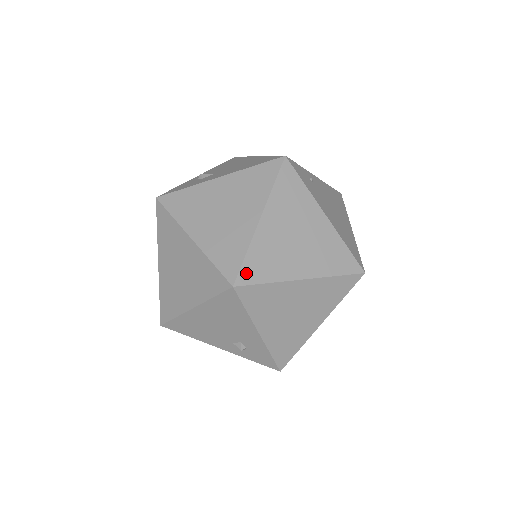
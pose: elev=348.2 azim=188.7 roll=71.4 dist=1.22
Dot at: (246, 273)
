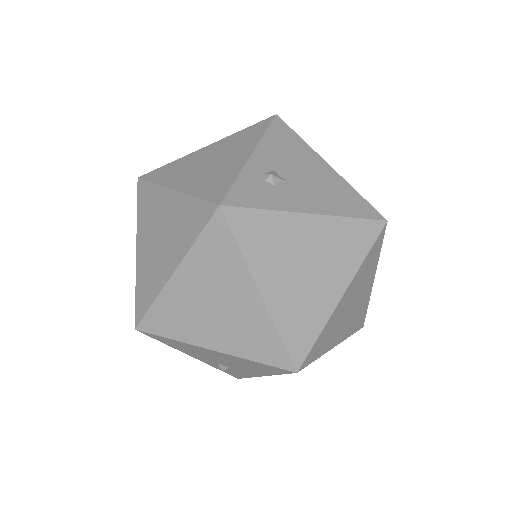
Dot at: (310, 355)
